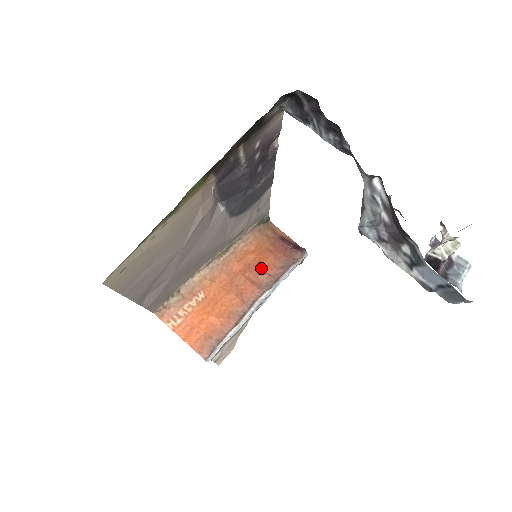
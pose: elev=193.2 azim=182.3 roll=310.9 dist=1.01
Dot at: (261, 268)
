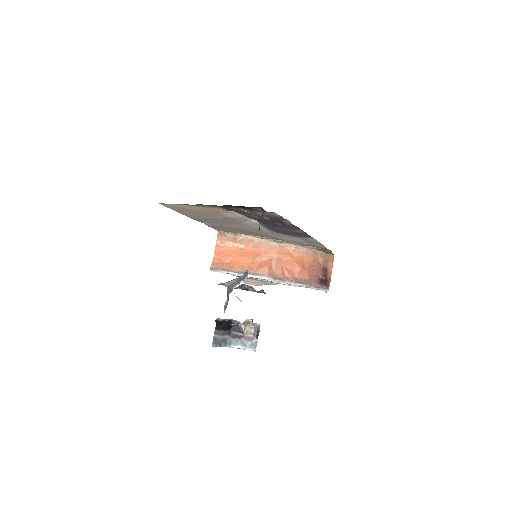
Dot at: (285, 267)
